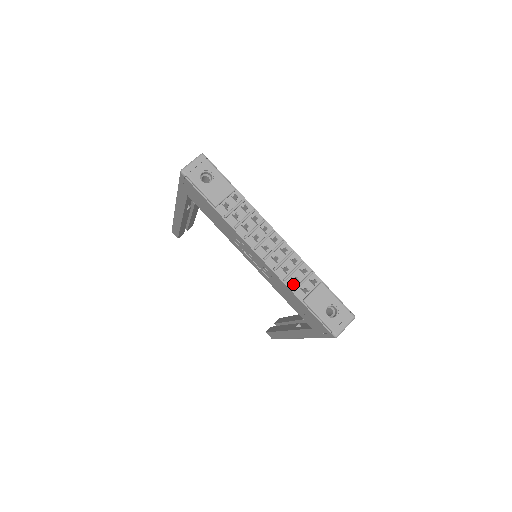
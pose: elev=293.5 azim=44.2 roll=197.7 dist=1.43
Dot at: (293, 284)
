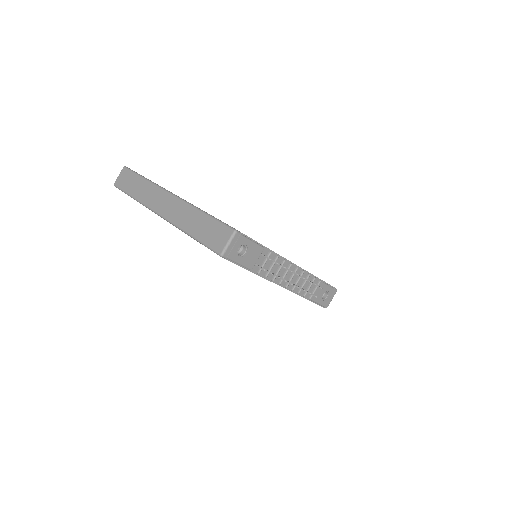
Dot at: (303, 292)
